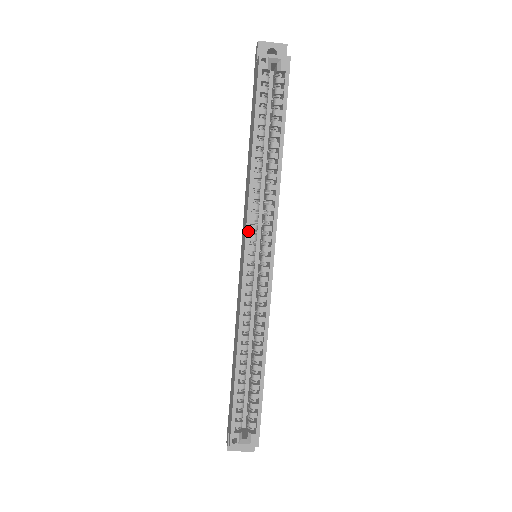
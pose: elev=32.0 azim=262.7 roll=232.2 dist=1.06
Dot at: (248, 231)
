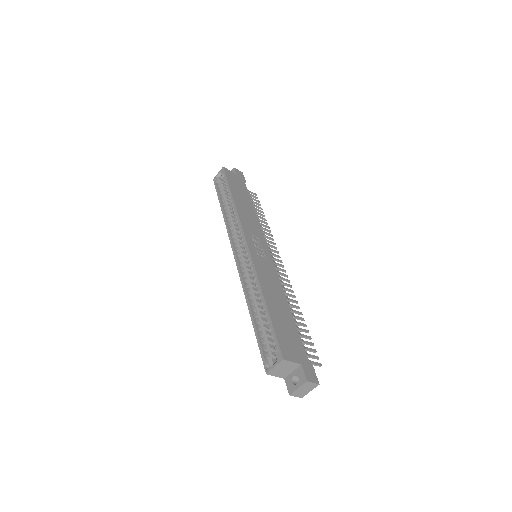
Dot at: (231, 243)
